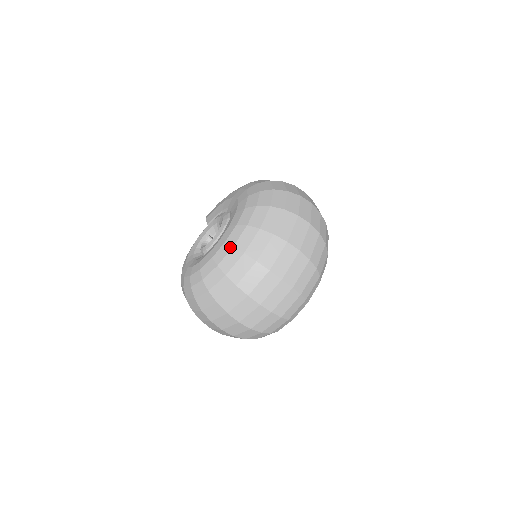
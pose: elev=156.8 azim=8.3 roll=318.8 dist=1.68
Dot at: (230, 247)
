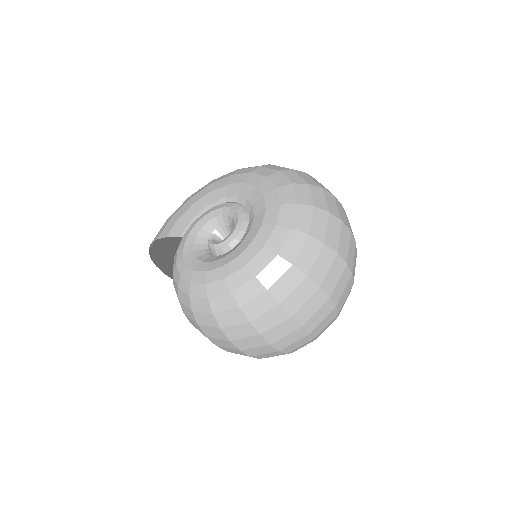
Dot at: (294, 205)
